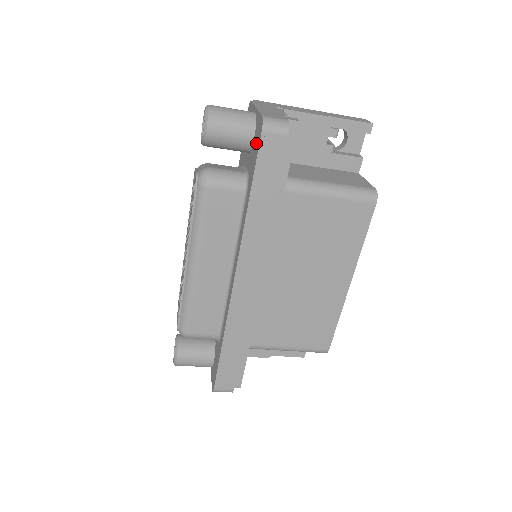
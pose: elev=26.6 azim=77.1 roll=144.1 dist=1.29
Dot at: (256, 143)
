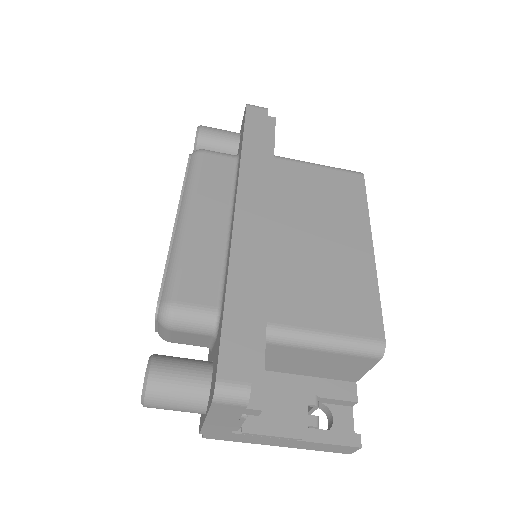
Dot at: occluded
